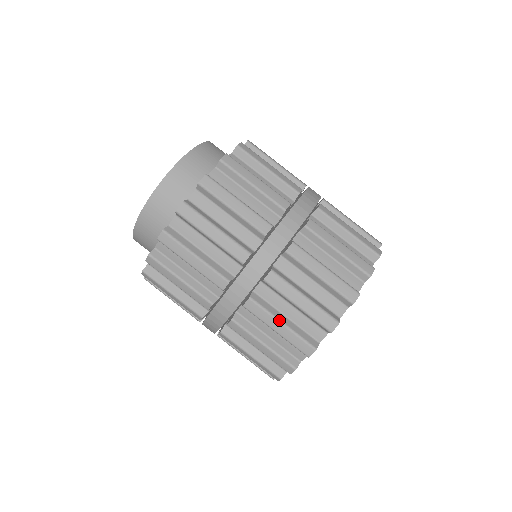
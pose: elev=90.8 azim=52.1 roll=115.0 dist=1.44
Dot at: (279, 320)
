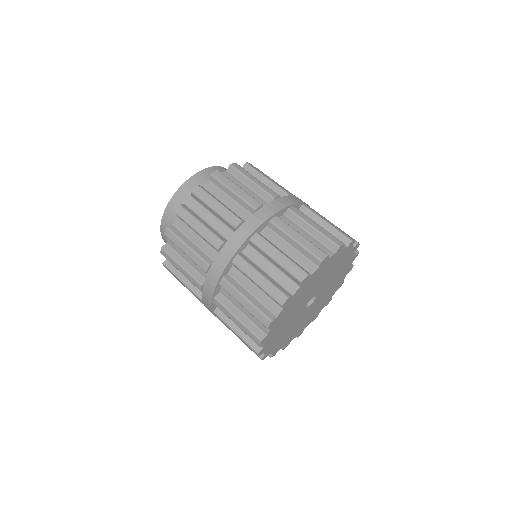
Dot at: (235, 316)
